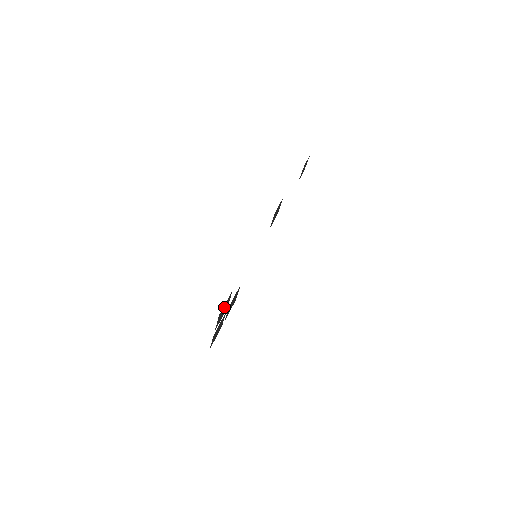
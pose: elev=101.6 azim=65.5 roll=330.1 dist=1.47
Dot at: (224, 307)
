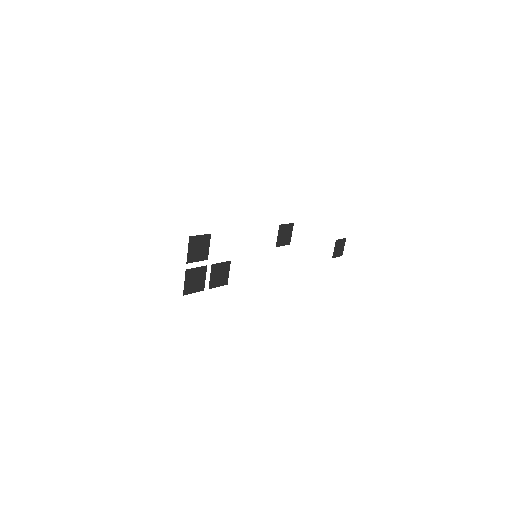
Dot at: (199, 242)
